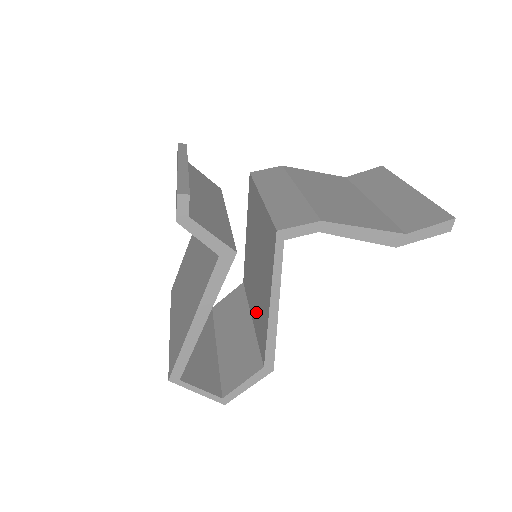
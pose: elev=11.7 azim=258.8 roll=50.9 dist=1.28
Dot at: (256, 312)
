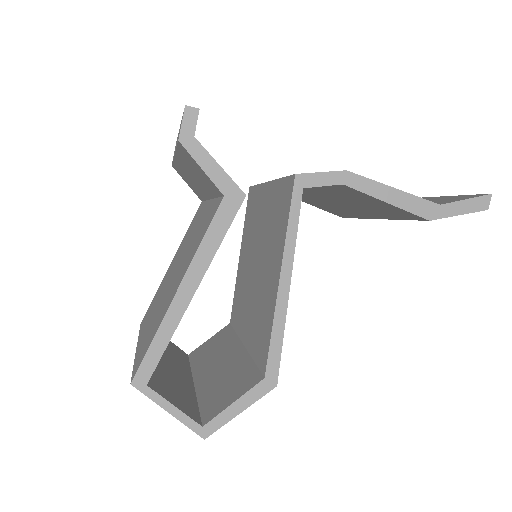
Dot at: (252, 324)
